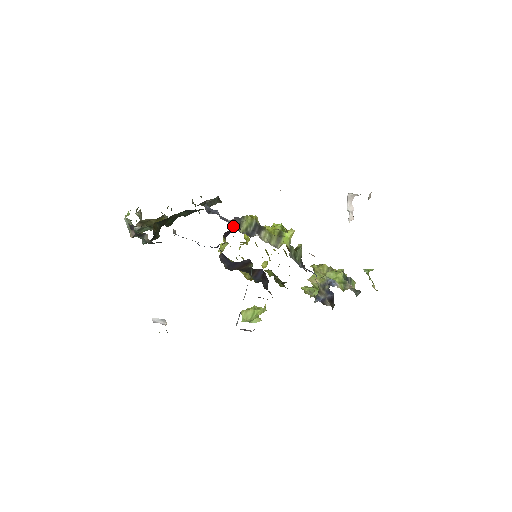
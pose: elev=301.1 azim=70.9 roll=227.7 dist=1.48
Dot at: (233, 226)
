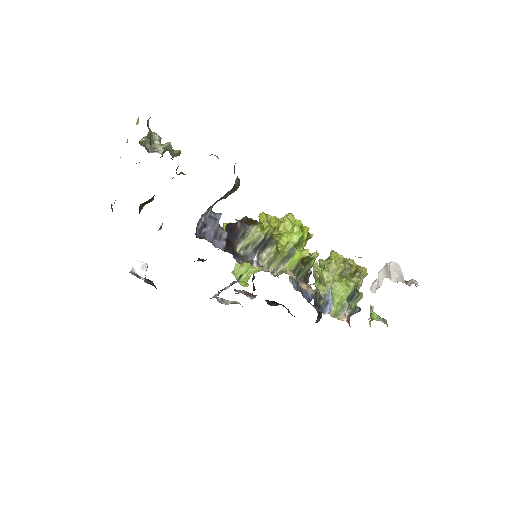
Dot at: (237, 229)
